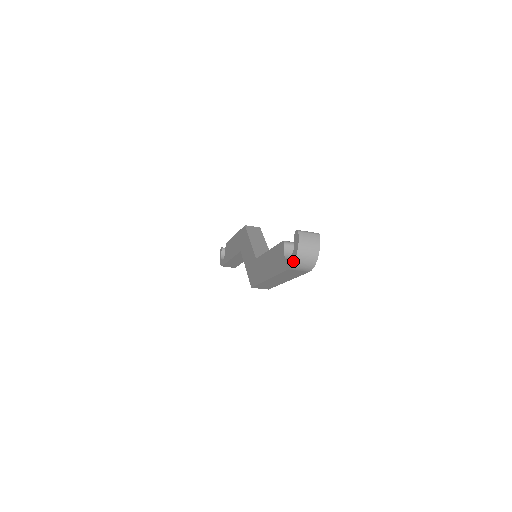
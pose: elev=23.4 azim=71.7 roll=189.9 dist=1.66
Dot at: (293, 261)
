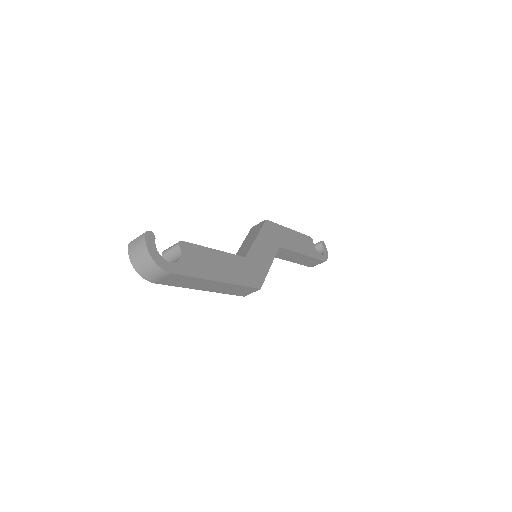
Dot at: (141, 275)
